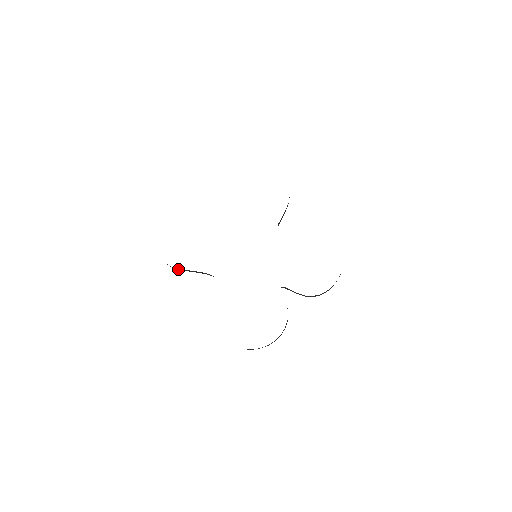
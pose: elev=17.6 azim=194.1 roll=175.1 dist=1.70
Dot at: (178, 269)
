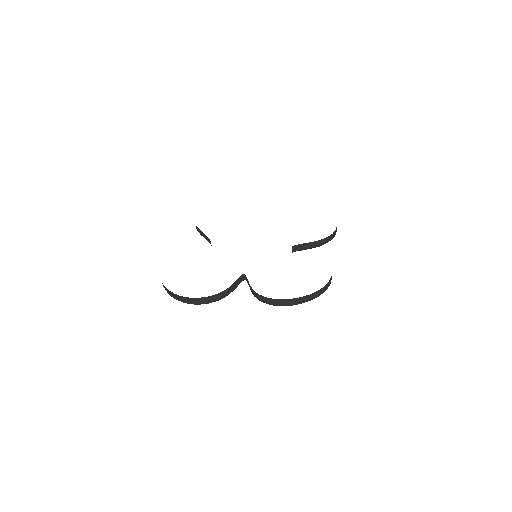
Dot at: (198, 230)
